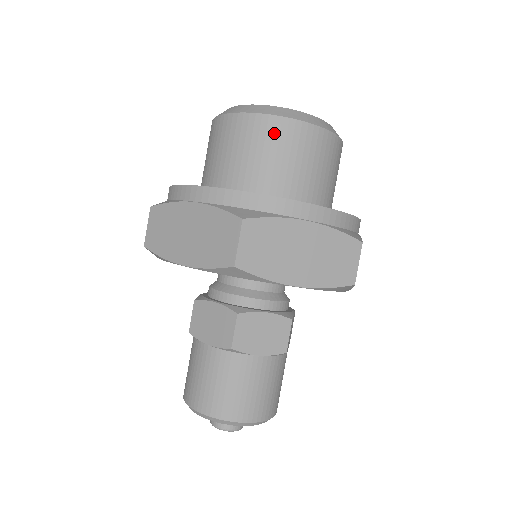
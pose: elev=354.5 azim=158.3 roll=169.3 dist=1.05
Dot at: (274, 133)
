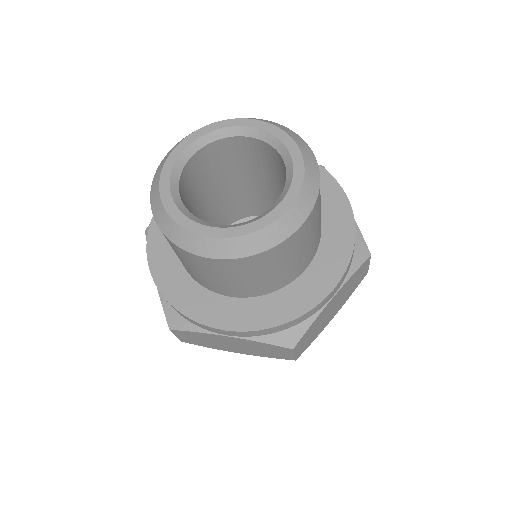
Dot at: (271, 259)
